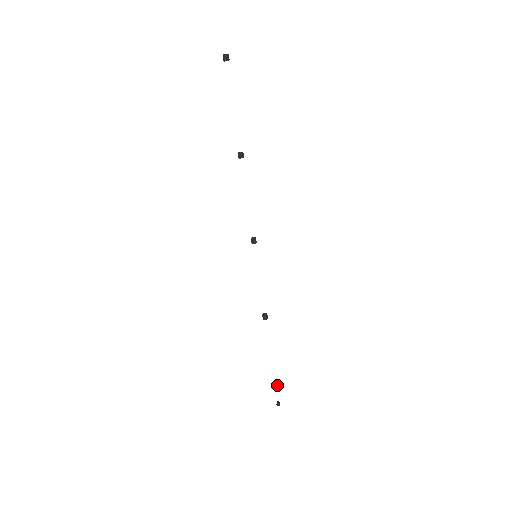
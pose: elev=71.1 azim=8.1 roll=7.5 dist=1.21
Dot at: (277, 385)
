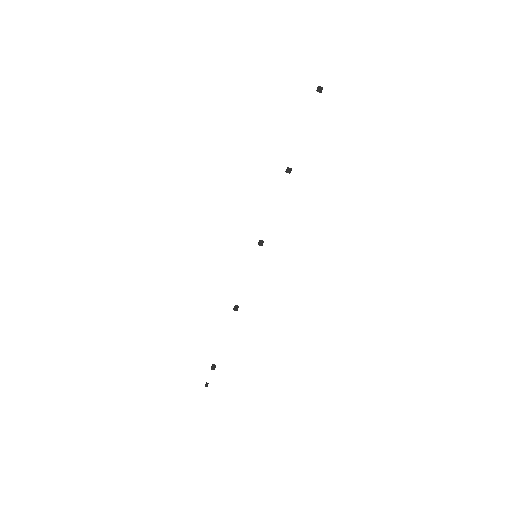
Dot at: occluded
